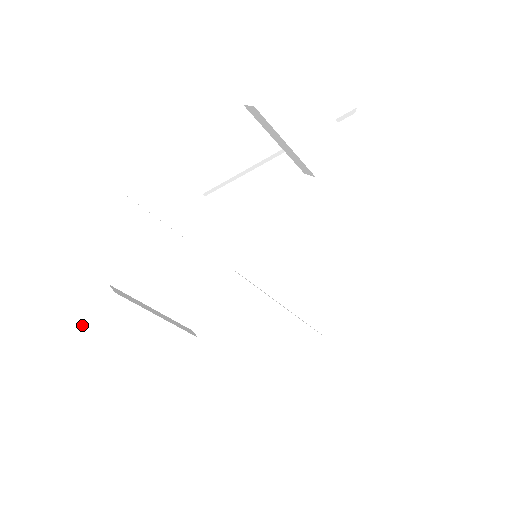
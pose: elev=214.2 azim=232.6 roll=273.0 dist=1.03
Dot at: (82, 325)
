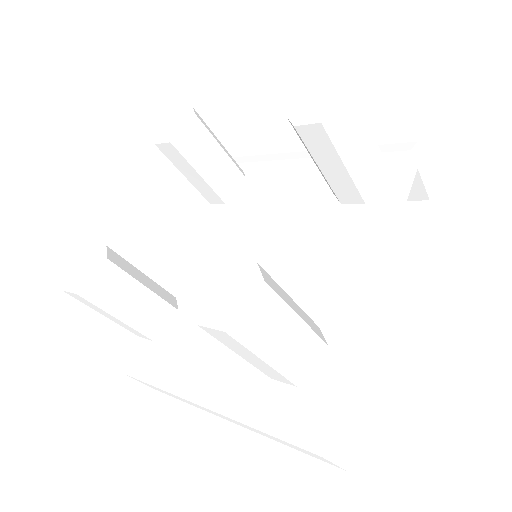
Dot at: (74, 273)
